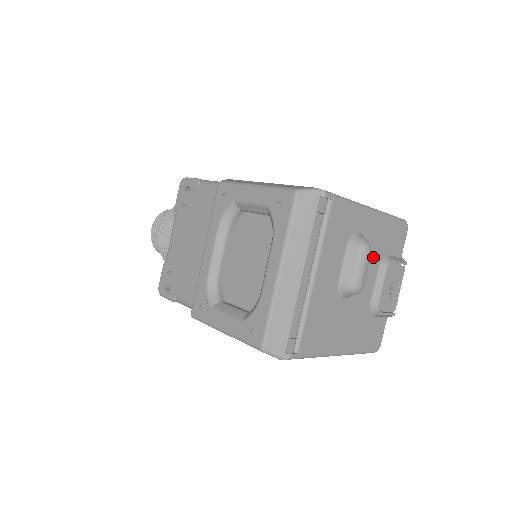
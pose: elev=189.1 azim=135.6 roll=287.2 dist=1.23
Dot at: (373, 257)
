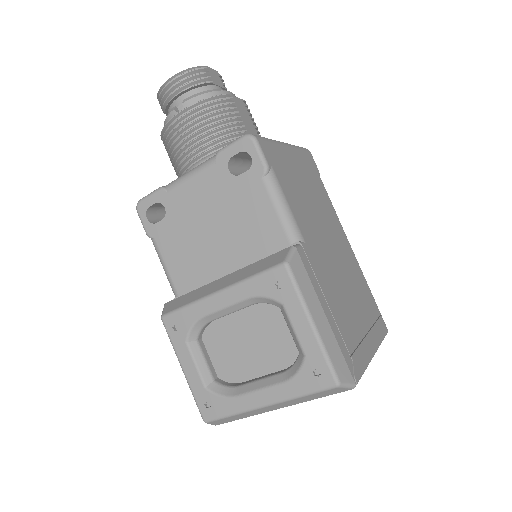
Dot at: occluded
